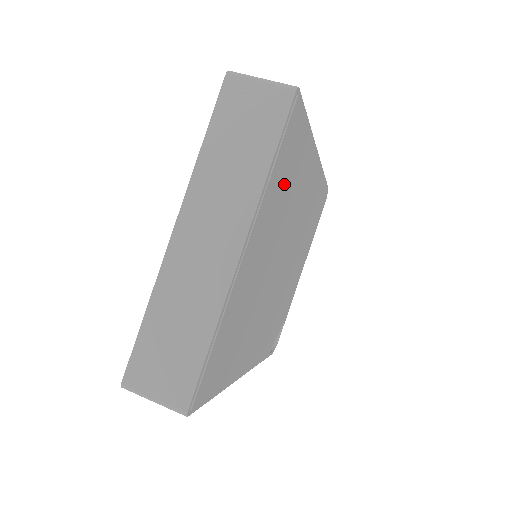
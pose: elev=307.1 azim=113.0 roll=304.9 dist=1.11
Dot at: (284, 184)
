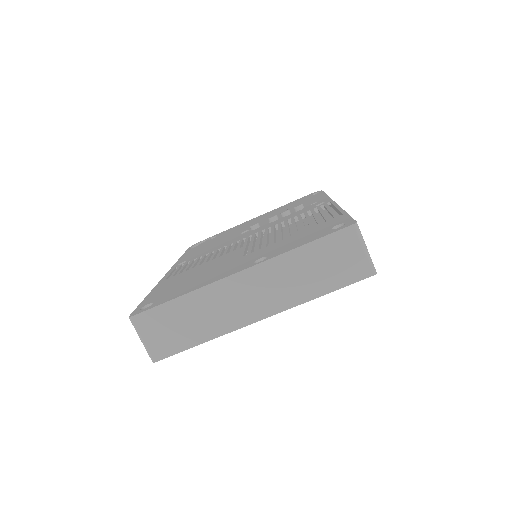
Dot at: occluded
